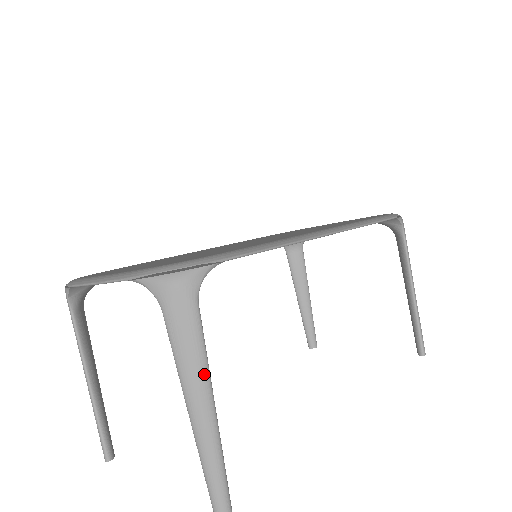
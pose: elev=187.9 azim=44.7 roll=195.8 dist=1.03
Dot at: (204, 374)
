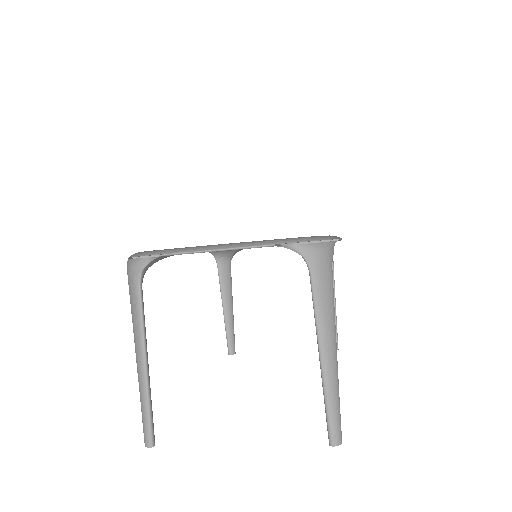
Dot at: (334, 326)
